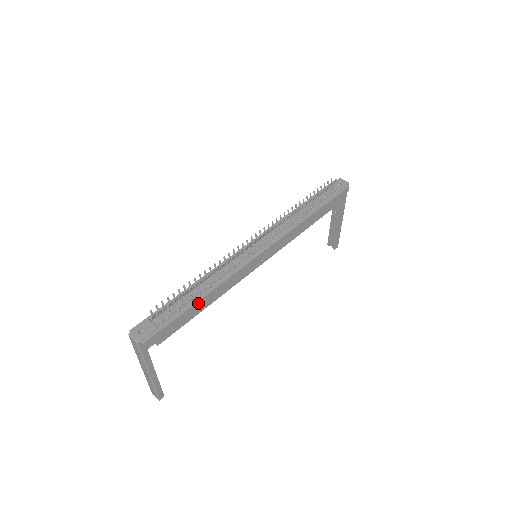
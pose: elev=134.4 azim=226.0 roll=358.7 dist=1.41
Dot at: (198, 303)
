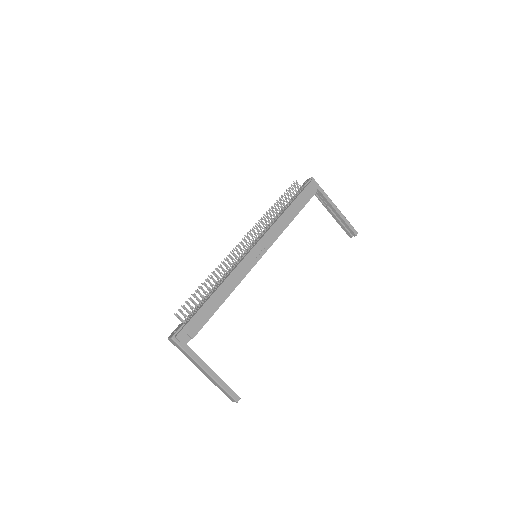
Dot at: (212, 298)
